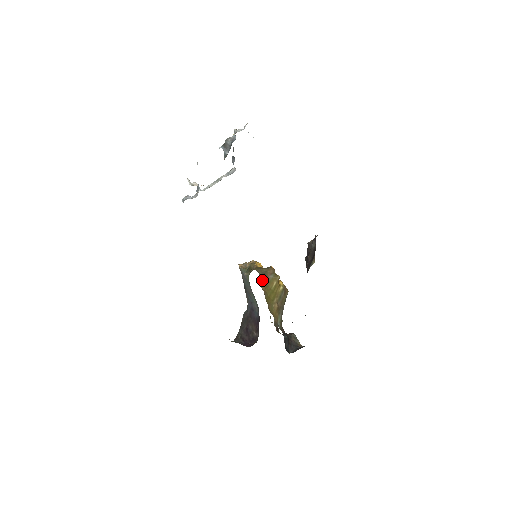
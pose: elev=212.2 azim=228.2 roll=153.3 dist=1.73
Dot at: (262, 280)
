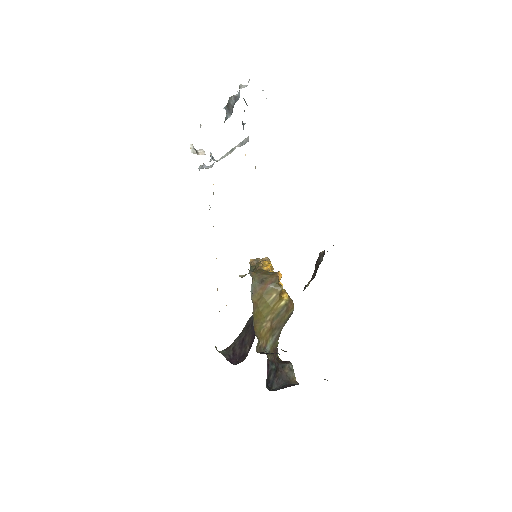
Dot at: (256, 288)
